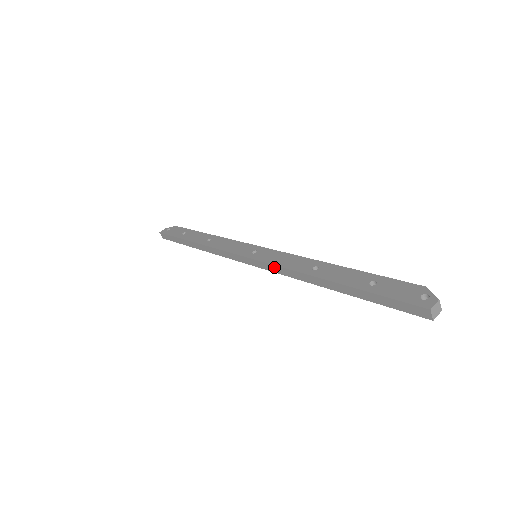
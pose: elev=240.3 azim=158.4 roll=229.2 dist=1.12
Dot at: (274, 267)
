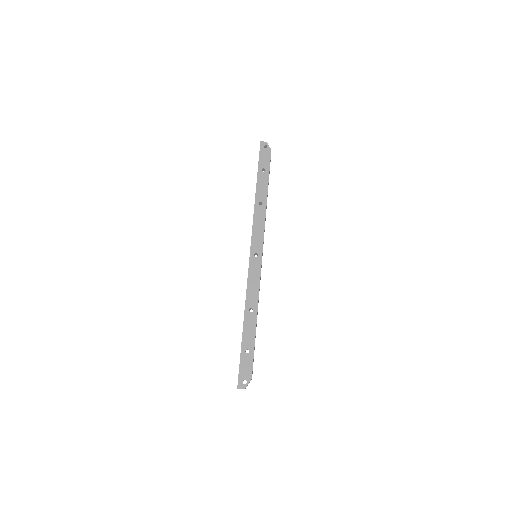
Dot at: (247, 280)
